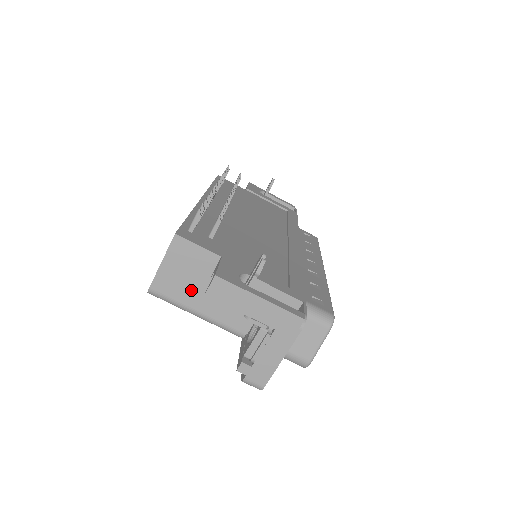
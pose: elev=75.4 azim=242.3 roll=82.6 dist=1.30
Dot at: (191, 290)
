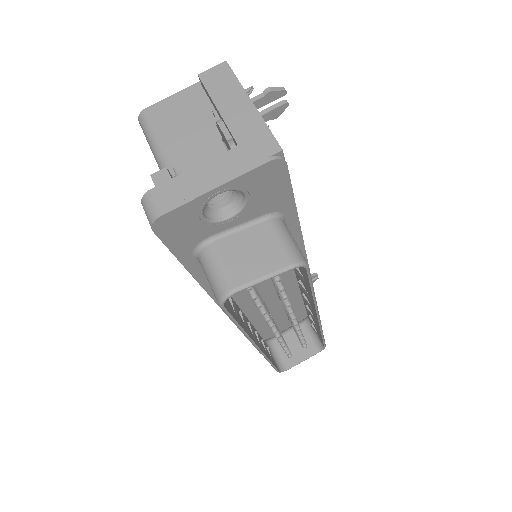
Dot at: (180, 129)
